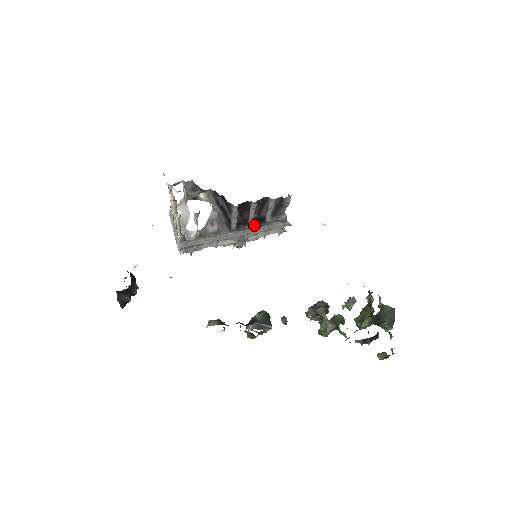
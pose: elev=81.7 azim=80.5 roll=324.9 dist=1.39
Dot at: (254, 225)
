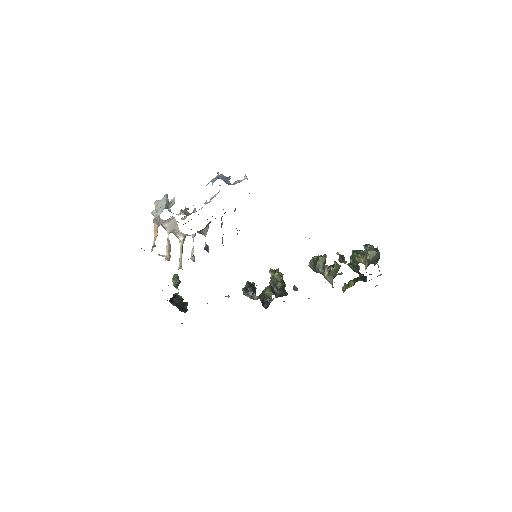
Dot at: occluded
